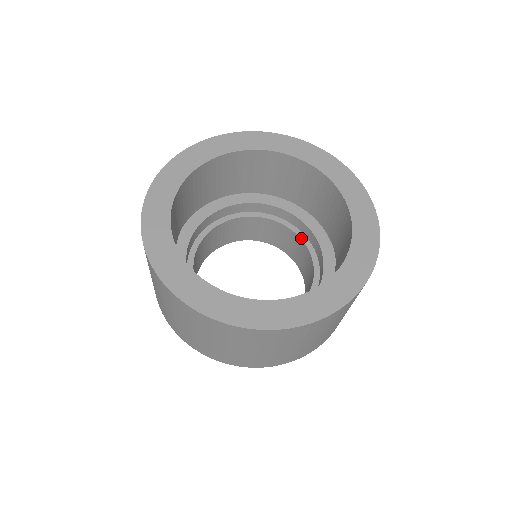
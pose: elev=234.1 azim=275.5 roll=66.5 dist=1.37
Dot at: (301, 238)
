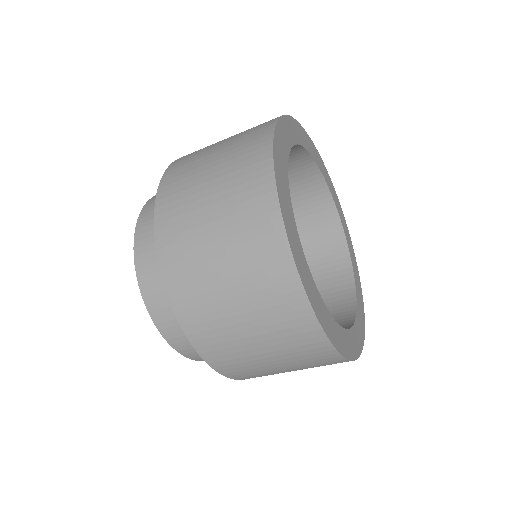
Dot at: occluded
